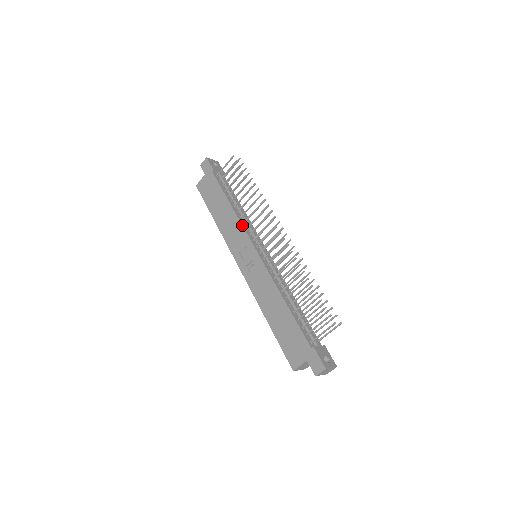
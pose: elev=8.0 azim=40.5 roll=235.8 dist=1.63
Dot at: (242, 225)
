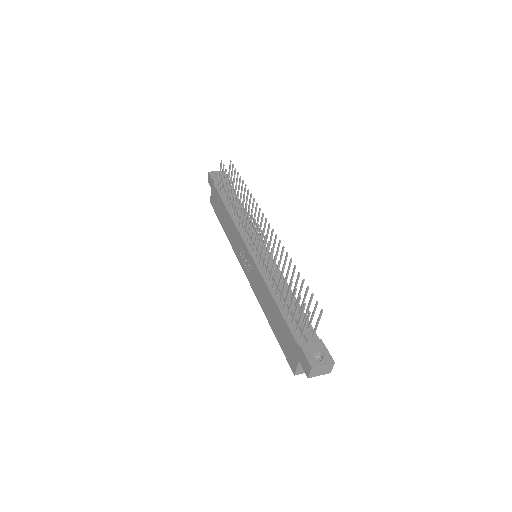
Dot at: (236, 228)
